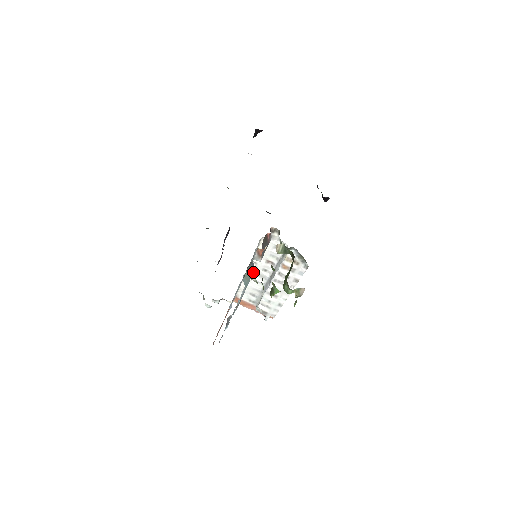
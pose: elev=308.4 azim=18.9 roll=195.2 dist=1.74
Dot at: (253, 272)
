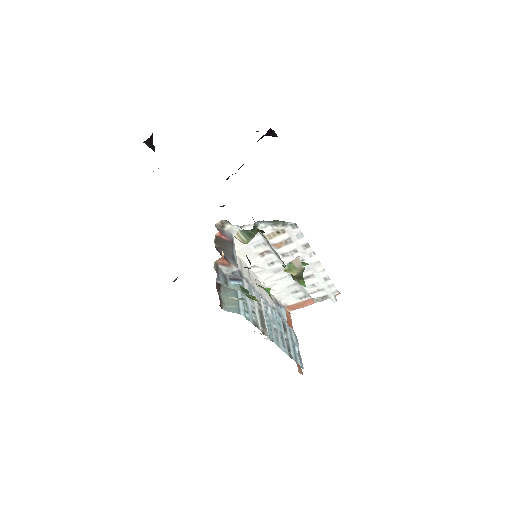
Dot at: (265, 275)
